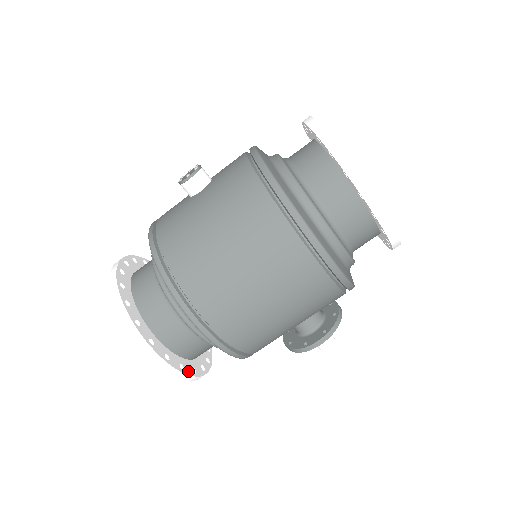
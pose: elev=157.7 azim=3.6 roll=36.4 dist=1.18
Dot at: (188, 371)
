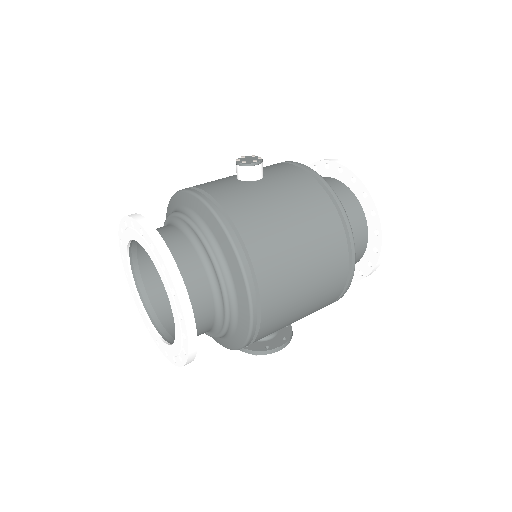
Dot at: occluded
